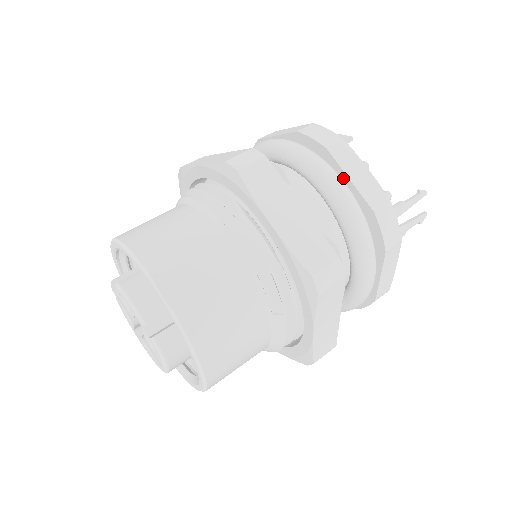
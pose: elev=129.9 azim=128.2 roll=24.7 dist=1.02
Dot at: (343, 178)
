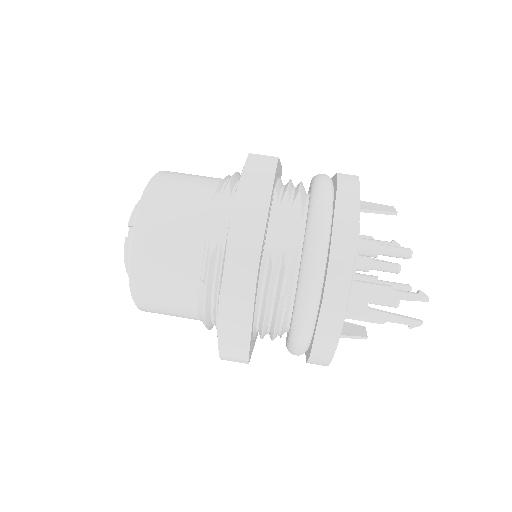
Dot at: (332, 221)
